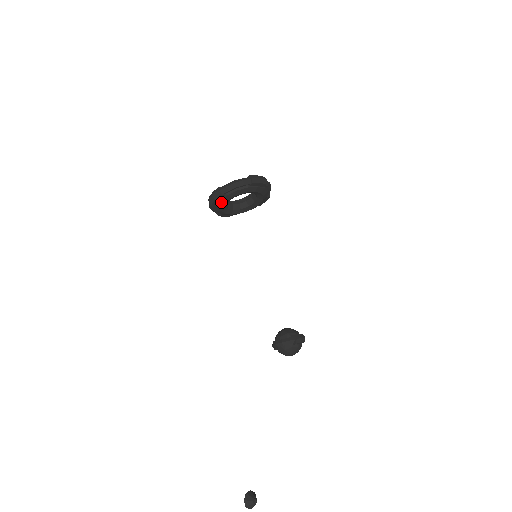
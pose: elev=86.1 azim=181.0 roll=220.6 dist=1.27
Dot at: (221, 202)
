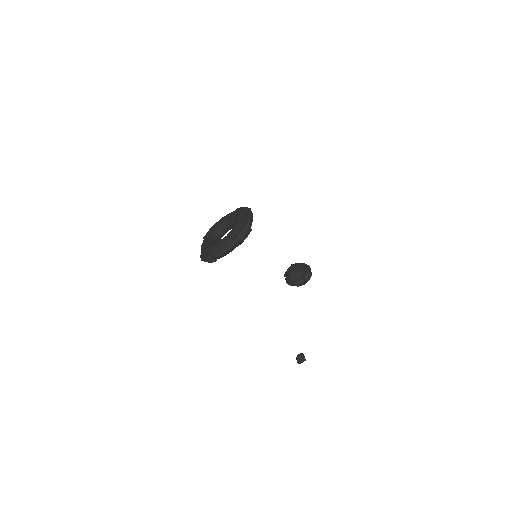
Dot at: occluded
